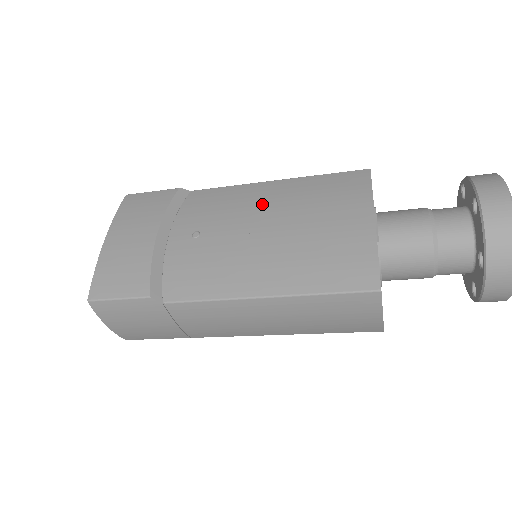
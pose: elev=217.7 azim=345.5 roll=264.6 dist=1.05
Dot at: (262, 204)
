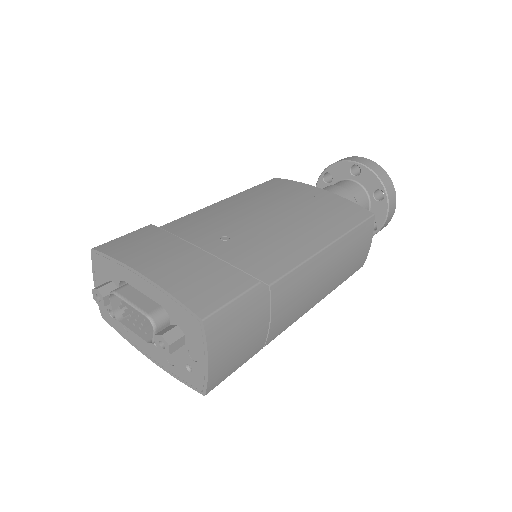
Dot at: (243, 208)
